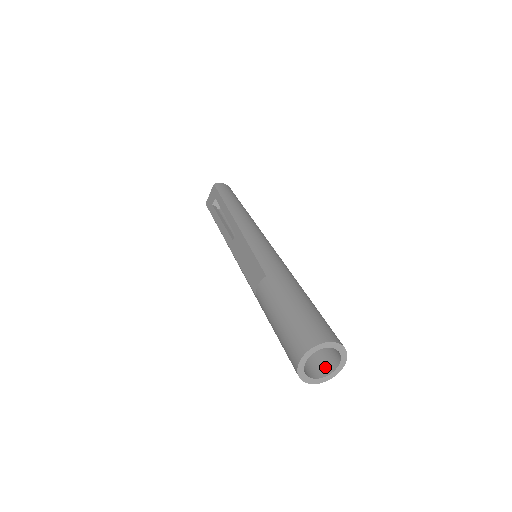
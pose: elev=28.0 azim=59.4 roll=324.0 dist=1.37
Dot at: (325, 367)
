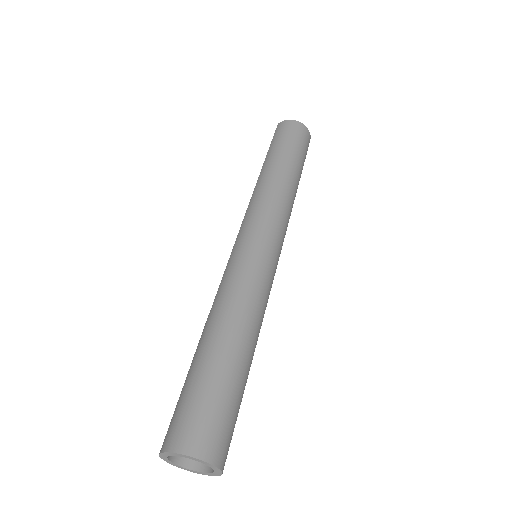
Dot at: occluded
